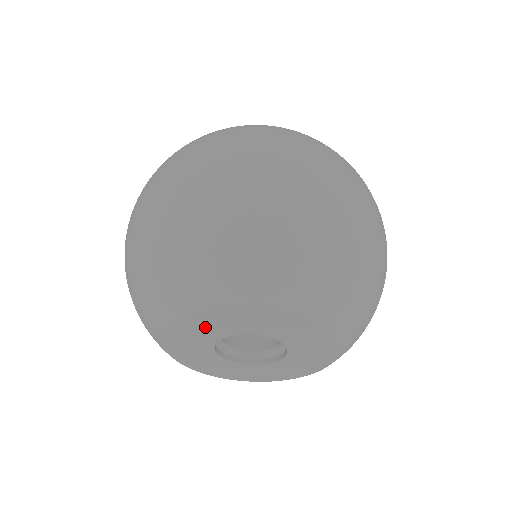
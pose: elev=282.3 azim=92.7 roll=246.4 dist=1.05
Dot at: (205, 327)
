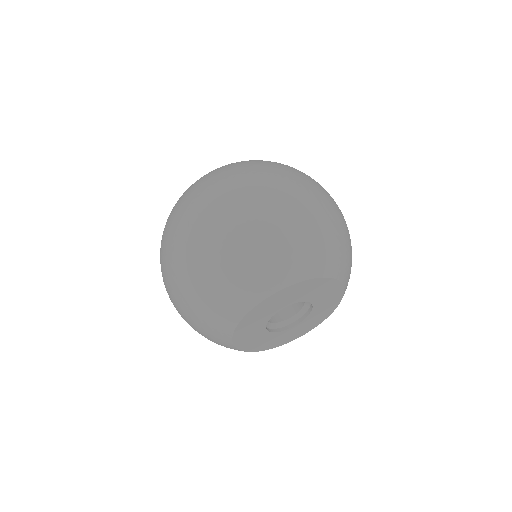
Dot at: (252, 324)
